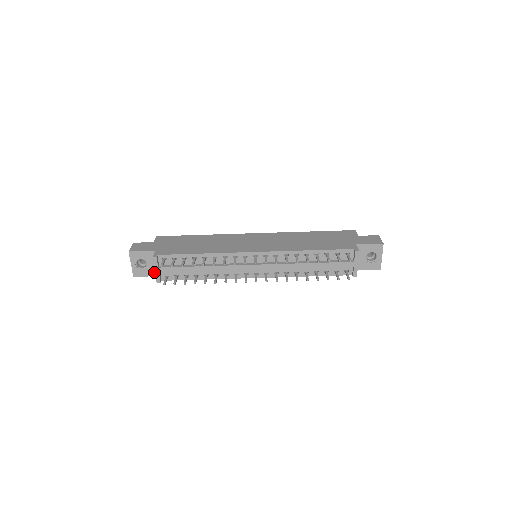
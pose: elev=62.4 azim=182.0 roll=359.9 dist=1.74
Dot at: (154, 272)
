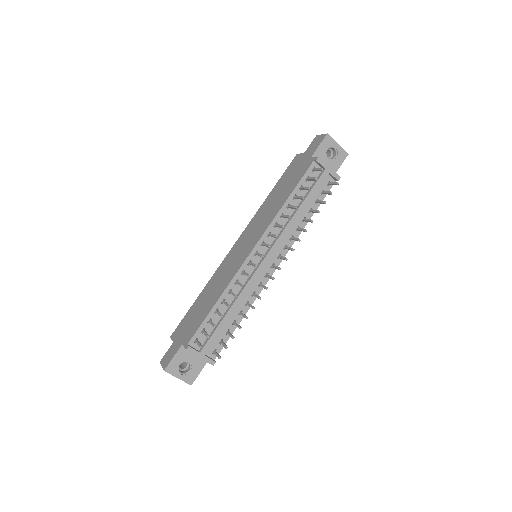
Dot at: (201, 362)
